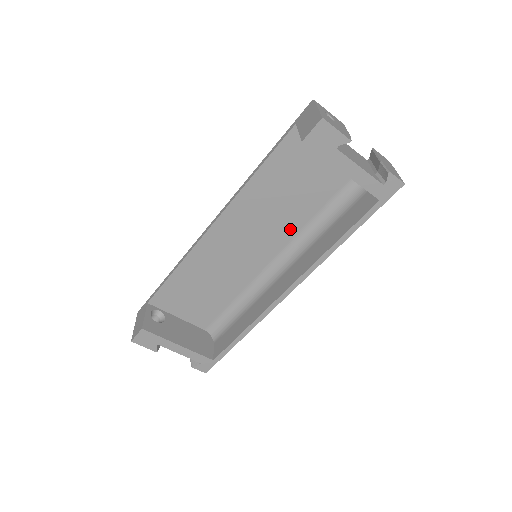
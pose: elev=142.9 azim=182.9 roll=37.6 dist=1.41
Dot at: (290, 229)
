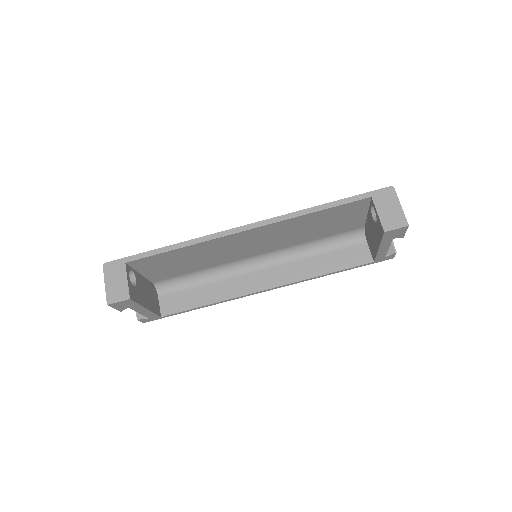
Dot at: (291, 243)
